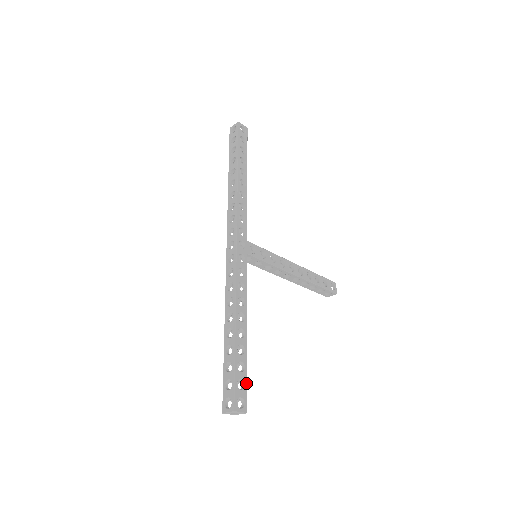
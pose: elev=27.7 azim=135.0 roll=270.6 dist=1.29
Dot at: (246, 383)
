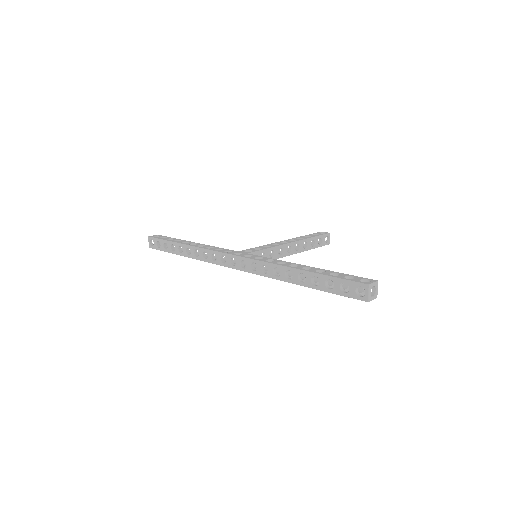
Dot at: (351, 276)
